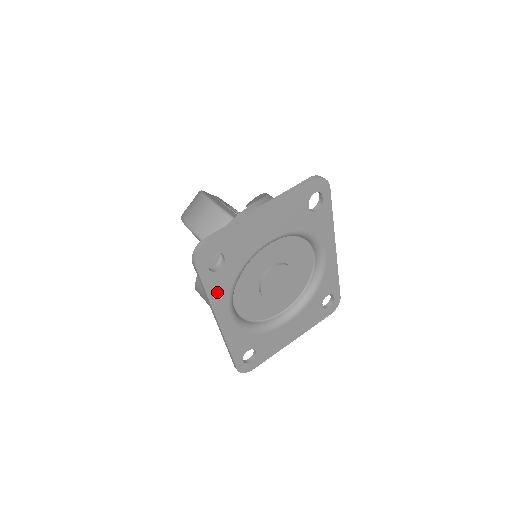
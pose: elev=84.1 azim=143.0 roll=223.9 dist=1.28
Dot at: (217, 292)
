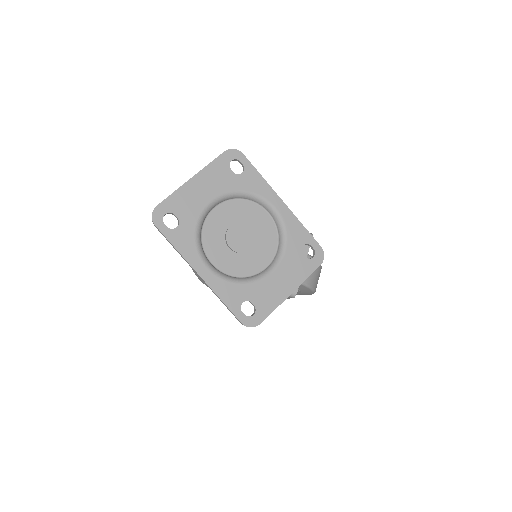
Dot at: (183, 246)
